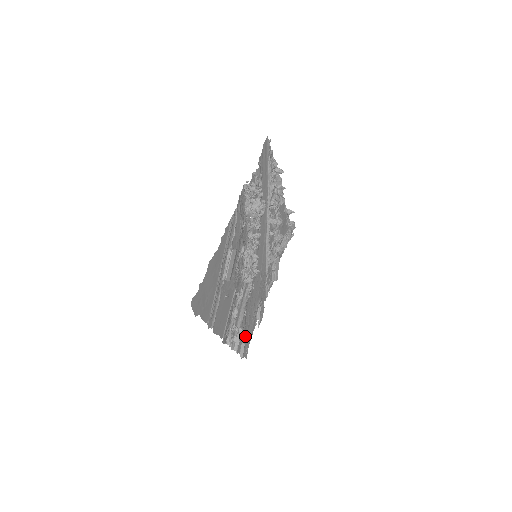
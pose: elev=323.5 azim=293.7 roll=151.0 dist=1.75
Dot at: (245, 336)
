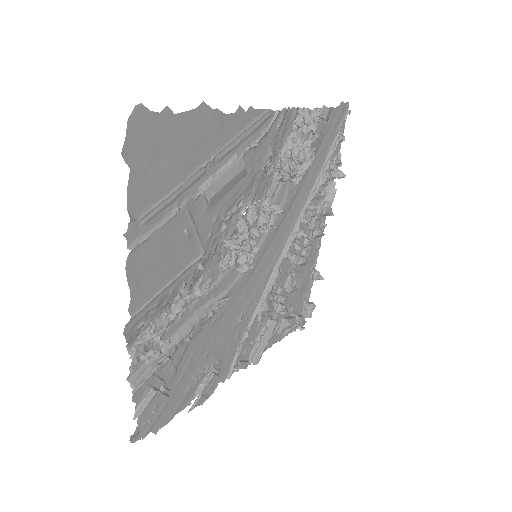
Dot at: occluded
